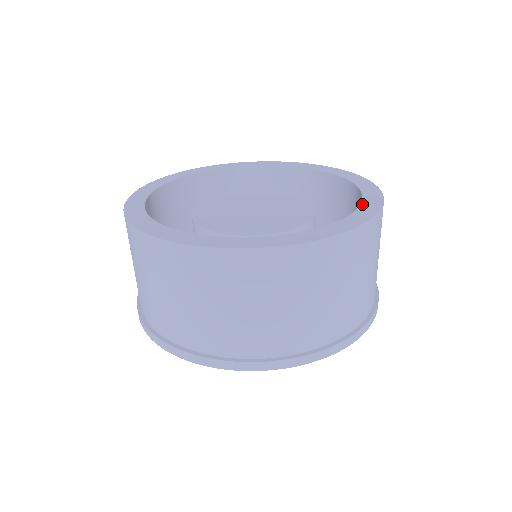
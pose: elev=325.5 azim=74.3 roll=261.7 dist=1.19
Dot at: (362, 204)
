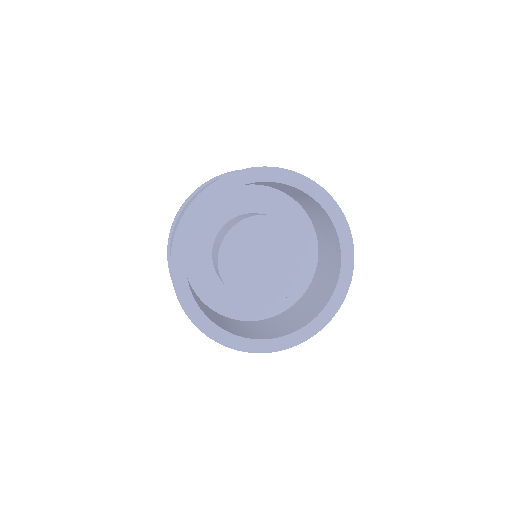
Dot at: (332, 297)
